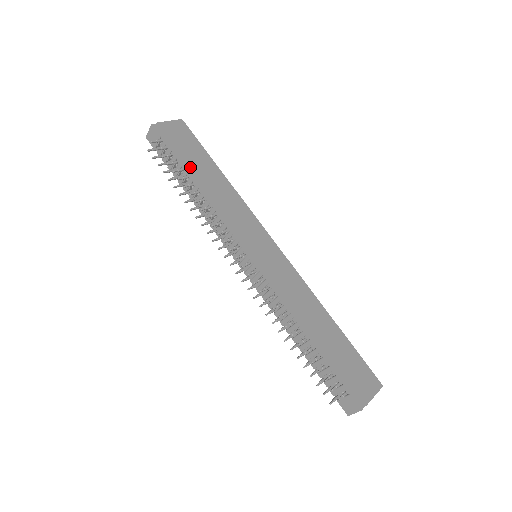
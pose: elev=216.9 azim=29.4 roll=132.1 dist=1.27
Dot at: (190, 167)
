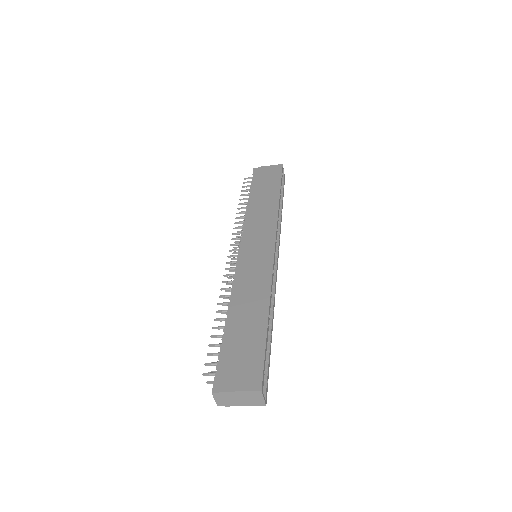
Dot at: (254, 192)
